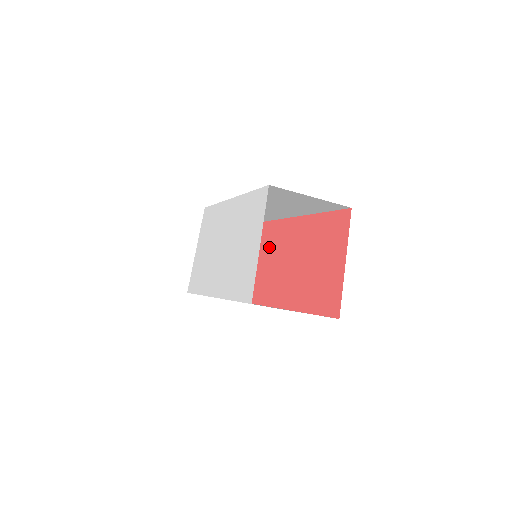
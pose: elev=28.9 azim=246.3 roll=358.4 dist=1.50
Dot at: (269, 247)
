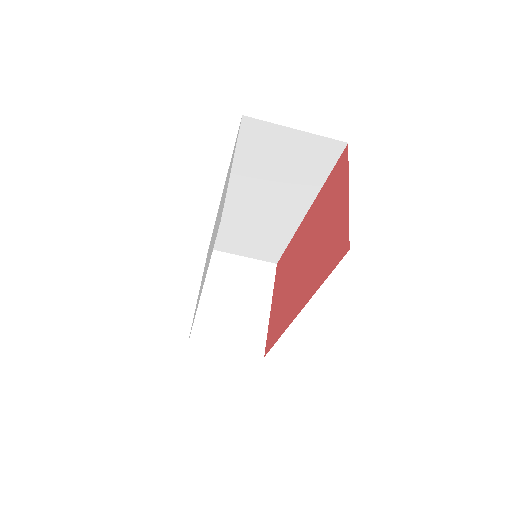
Dot at: (282, 277)
